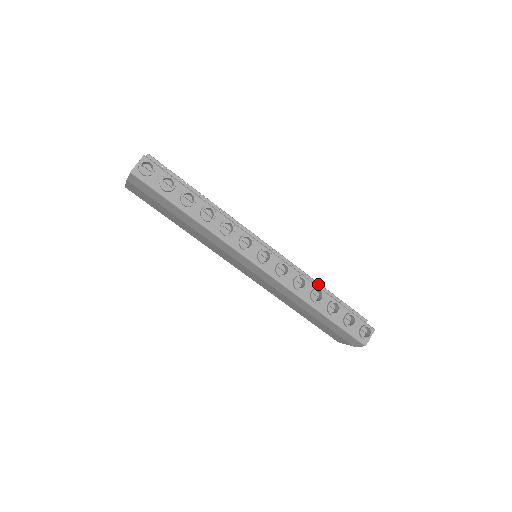
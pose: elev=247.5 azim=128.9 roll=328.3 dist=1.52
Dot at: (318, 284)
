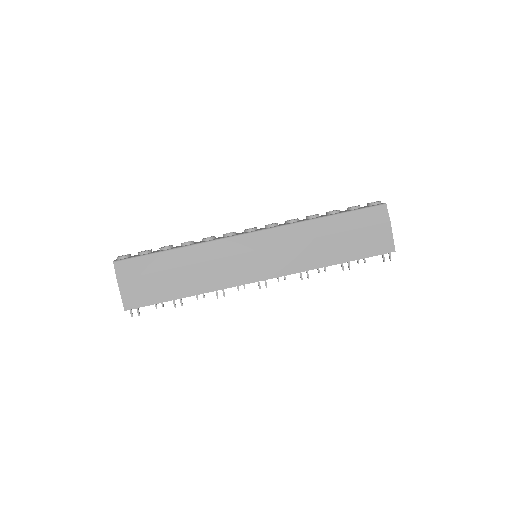
Dot at: occluded
